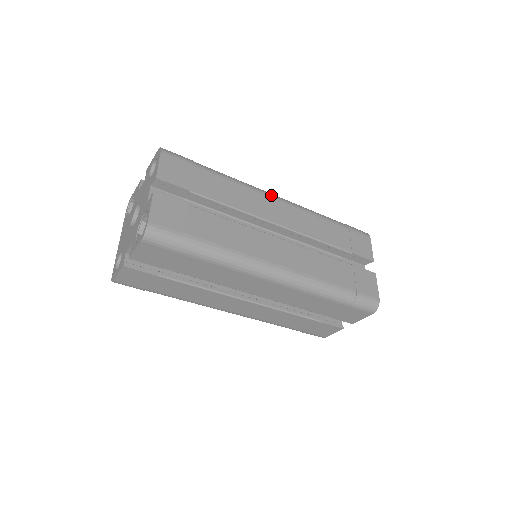
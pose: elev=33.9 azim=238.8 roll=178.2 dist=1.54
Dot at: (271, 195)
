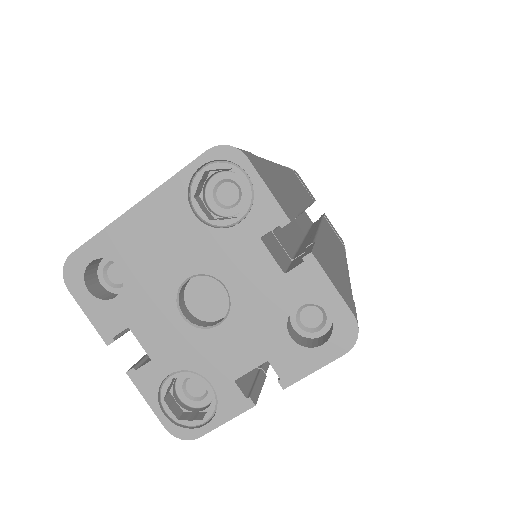
Dot at: occluded
